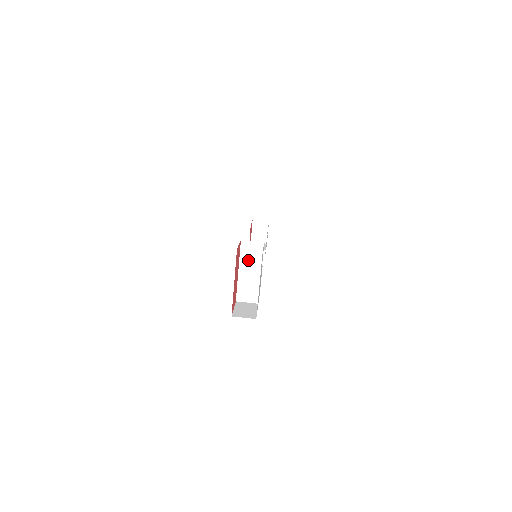
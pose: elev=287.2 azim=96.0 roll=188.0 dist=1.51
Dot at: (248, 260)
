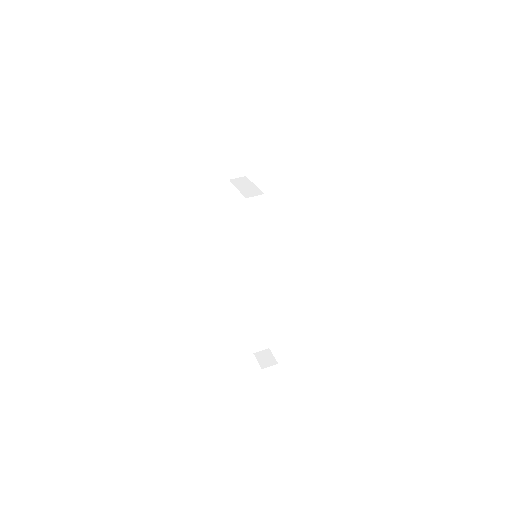
Dot at: (240, 184)
